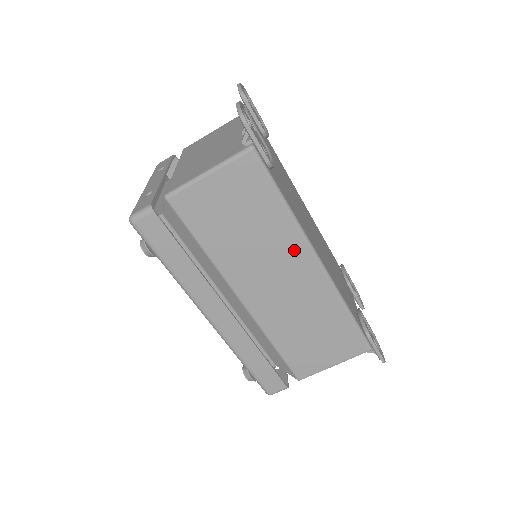
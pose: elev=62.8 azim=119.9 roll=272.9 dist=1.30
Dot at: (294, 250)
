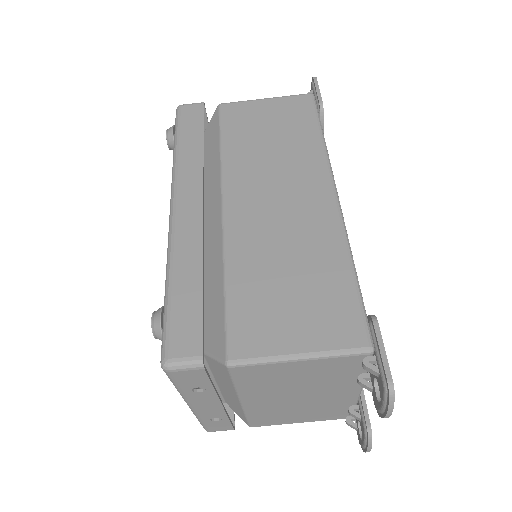
Dot at: (312, 173)
